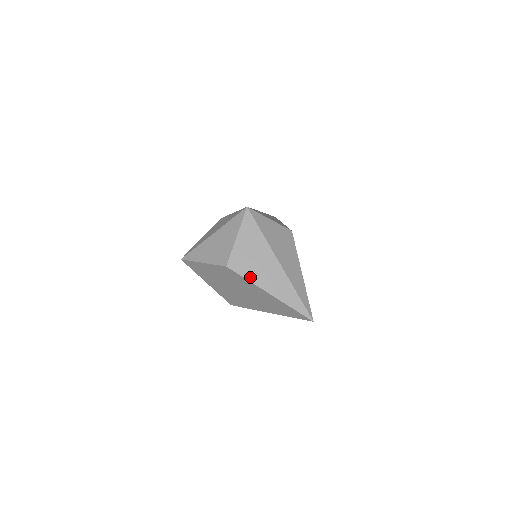
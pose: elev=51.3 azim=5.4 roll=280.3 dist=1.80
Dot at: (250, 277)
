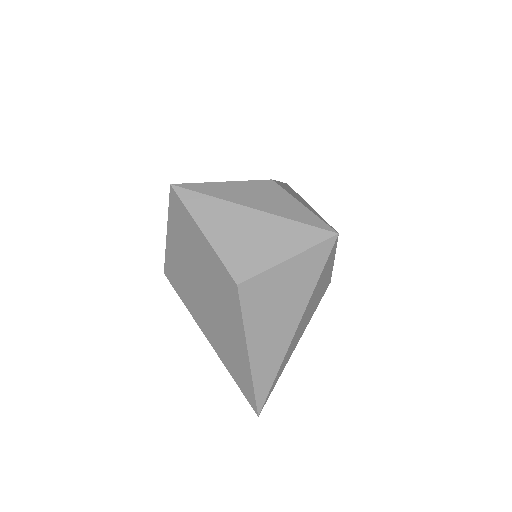
Dot at: (249, 321)
